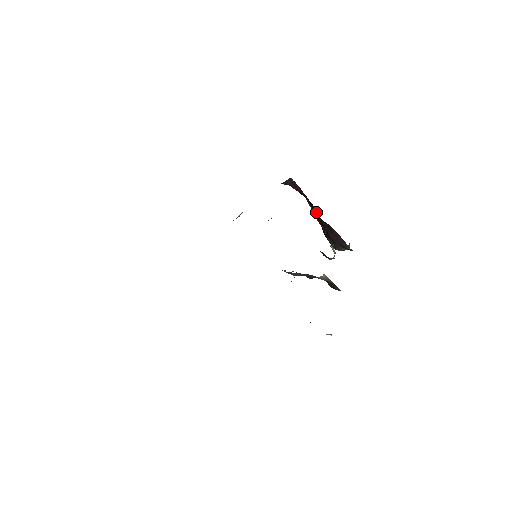
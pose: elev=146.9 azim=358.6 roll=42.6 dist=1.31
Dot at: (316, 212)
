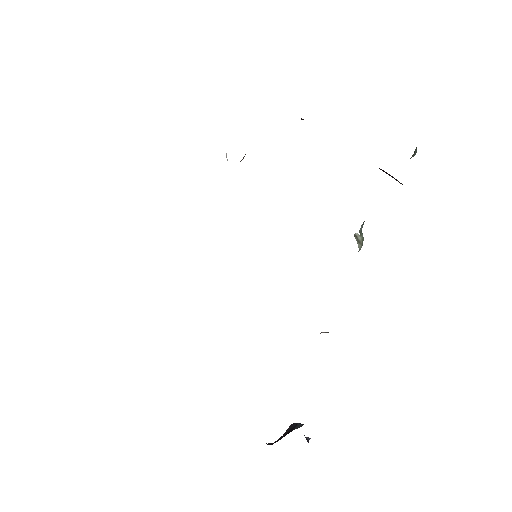
Dot at: occluded
